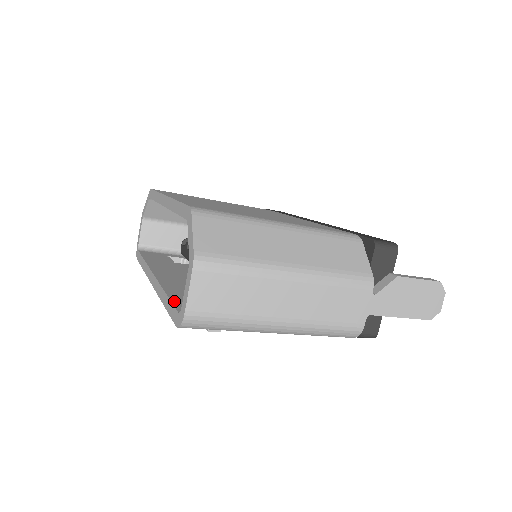
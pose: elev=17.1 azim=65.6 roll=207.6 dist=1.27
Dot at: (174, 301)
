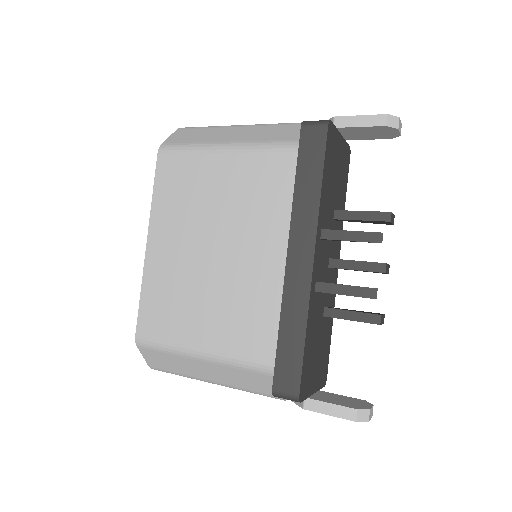
Dot at: occluded
